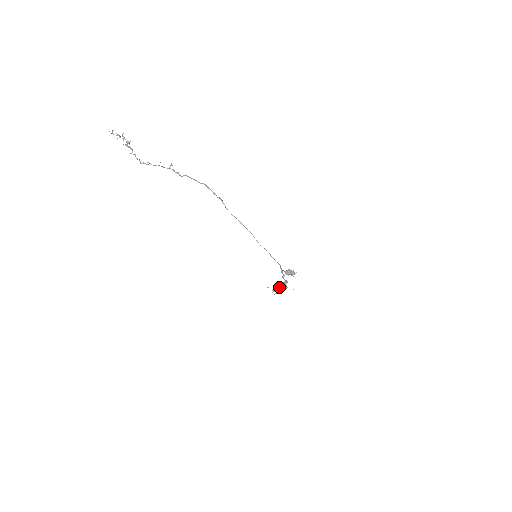
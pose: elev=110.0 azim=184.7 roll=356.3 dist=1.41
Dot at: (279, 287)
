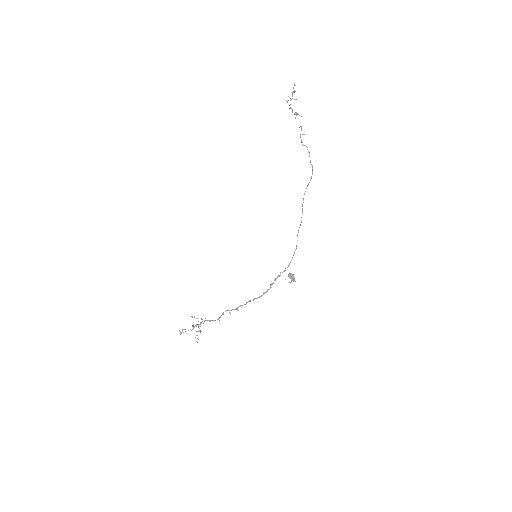
Dot at: occluded
